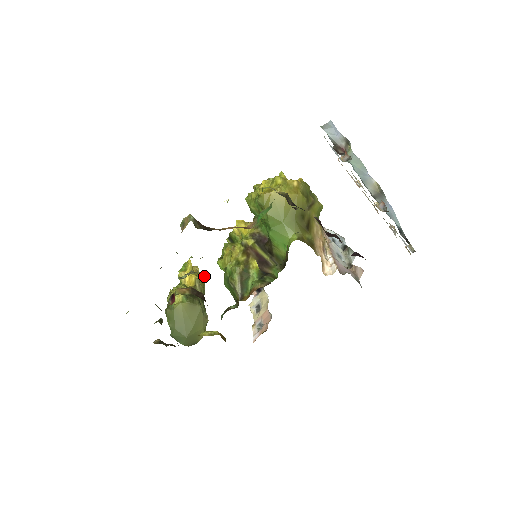
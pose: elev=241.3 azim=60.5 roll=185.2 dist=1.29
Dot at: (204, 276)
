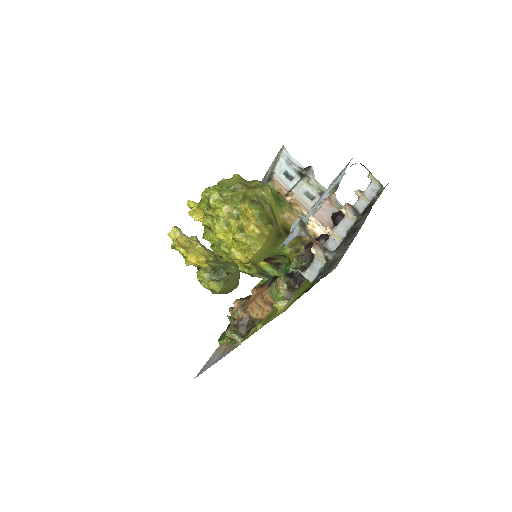
Dot at: (197, 243)
